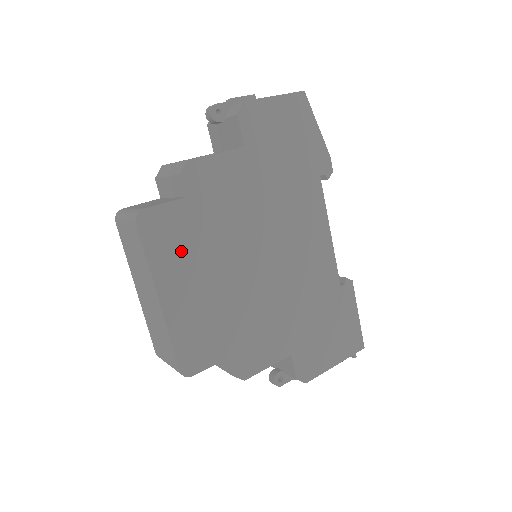
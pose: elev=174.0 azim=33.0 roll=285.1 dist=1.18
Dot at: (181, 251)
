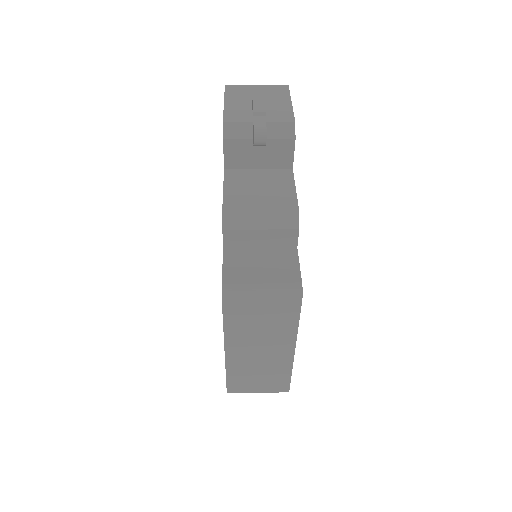
Dot at: occluded
